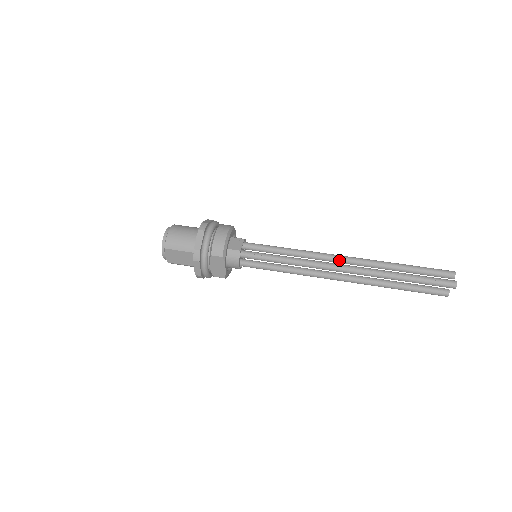
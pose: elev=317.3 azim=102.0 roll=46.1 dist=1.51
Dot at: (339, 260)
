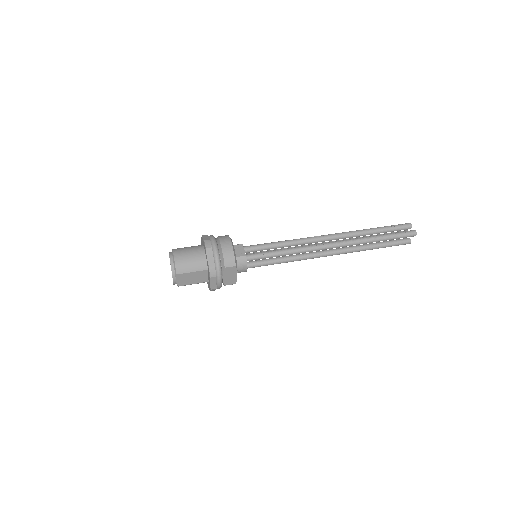
Dot at: (326, 239)
